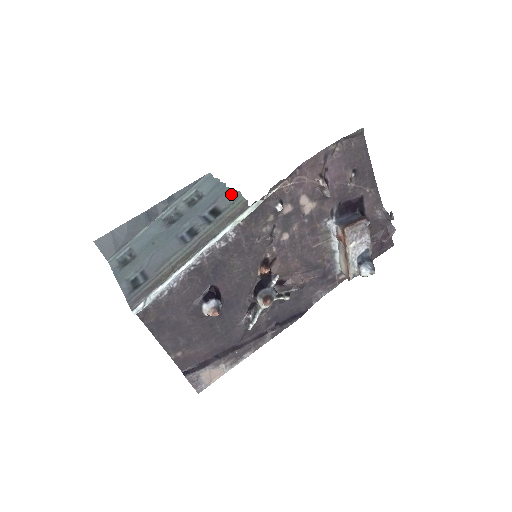
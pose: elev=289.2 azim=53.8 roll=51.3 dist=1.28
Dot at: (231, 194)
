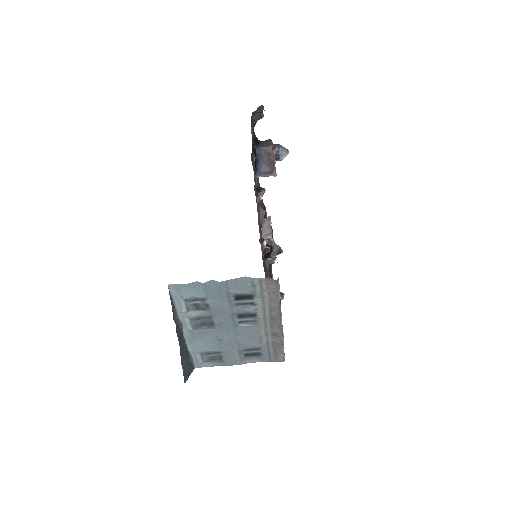
Dot at: (238, 283)
